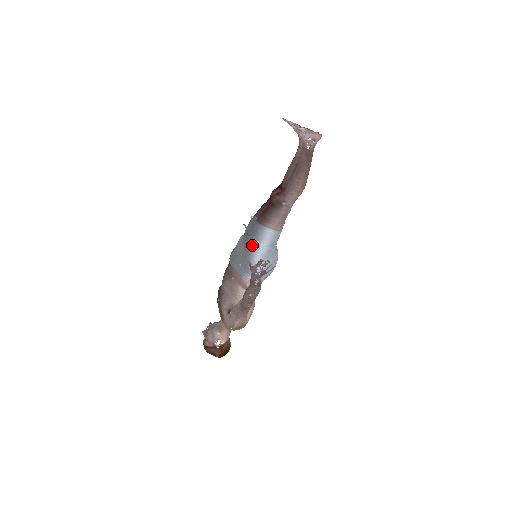
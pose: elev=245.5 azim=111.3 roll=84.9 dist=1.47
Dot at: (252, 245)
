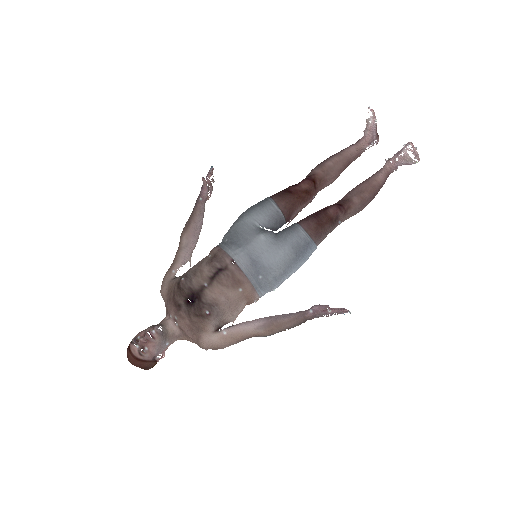
Dot at: (294, 262)
